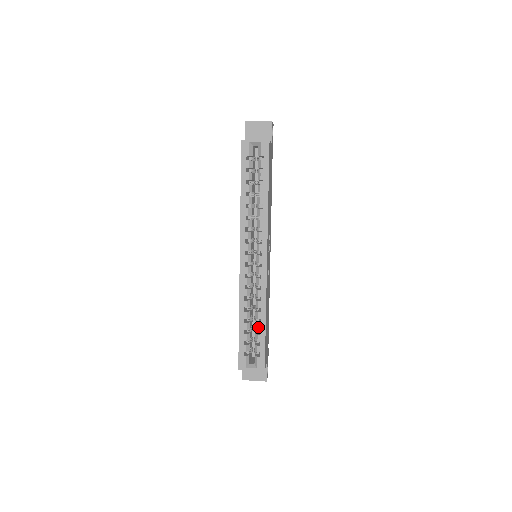
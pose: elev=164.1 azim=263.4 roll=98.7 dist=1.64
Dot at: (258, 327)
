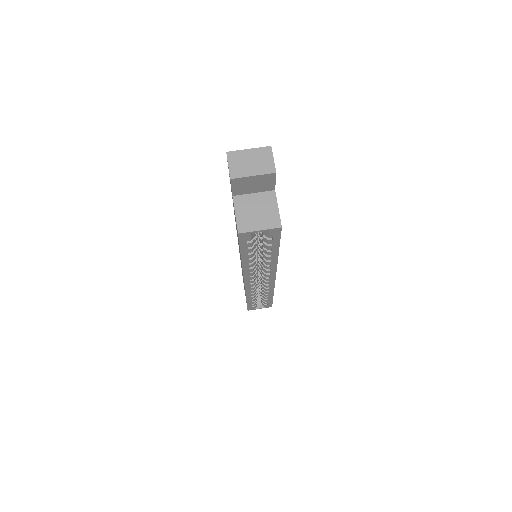
Dot at: (266, 298)
